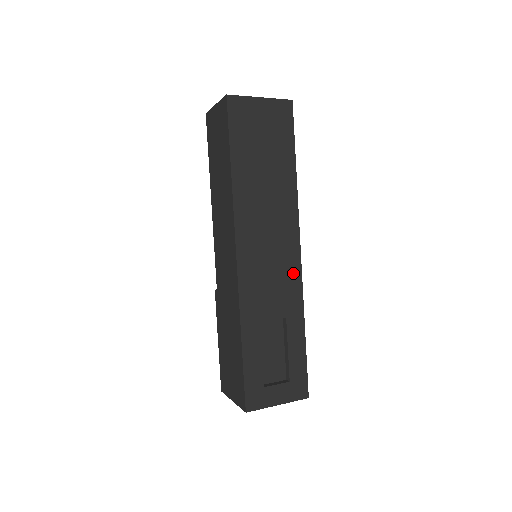
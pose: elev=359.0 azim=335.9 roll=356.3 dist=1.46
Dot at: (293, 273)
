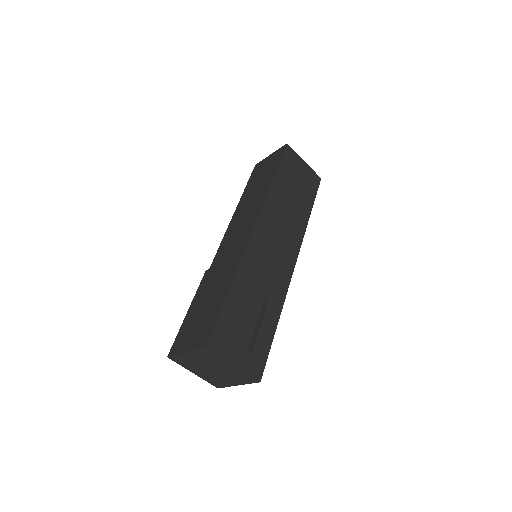
Dot at: (286, 272)
